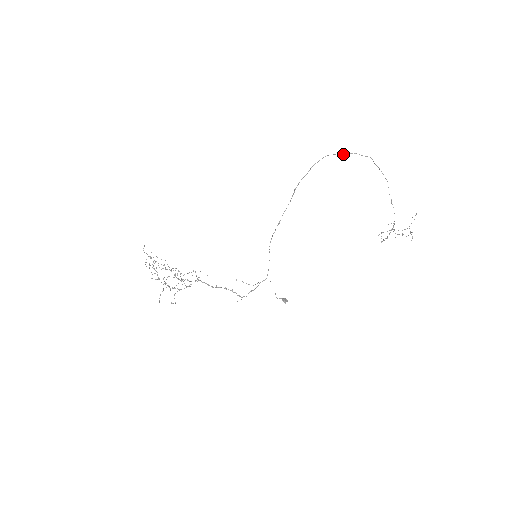
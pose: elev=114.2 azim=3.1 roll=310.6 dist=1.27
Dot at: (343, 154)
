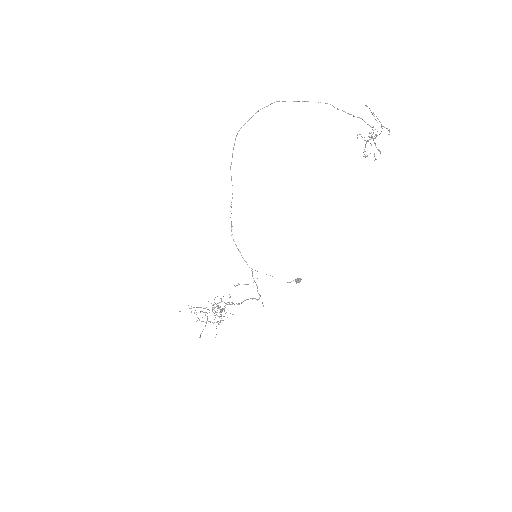
Dot at: occluded
